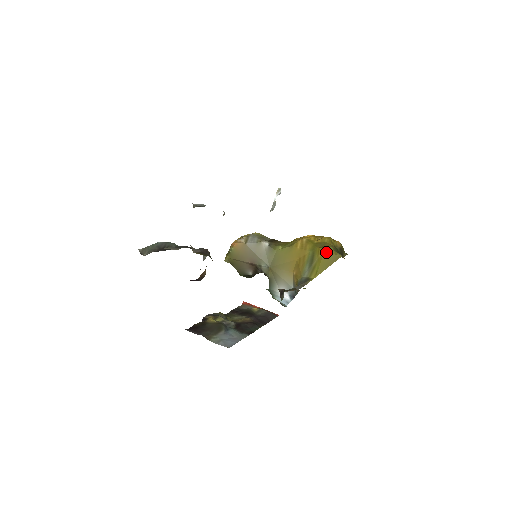
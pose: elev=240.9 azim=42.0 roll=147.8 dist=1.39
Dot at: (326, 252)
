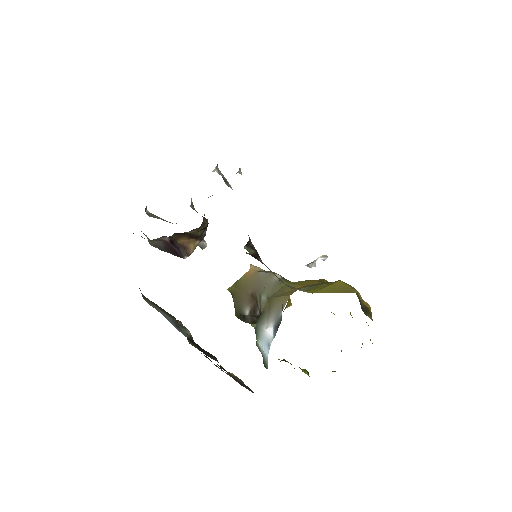
Dot at: (341, 282)
